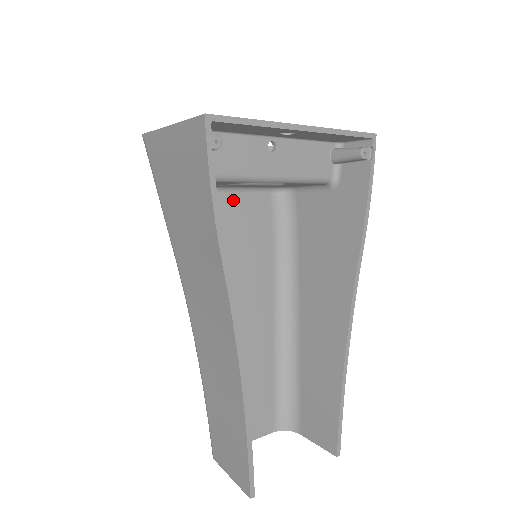
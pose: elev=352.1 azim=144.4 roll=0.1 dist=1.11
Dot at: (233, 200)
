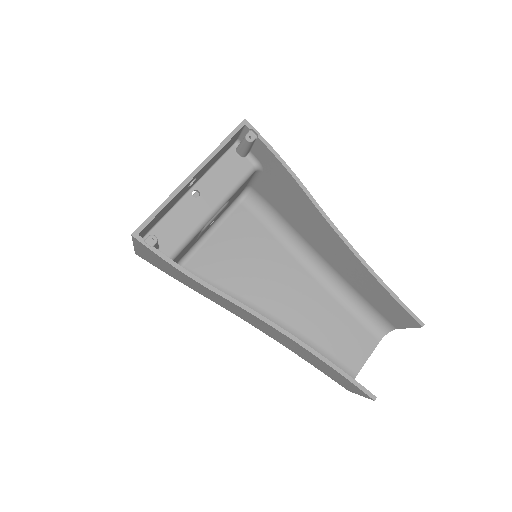
Dot at: (219, 232)
